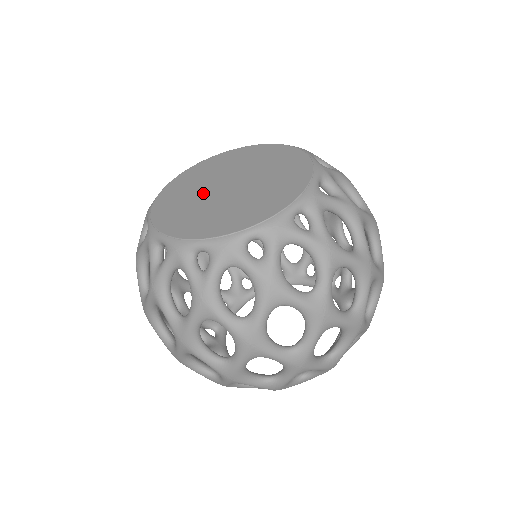
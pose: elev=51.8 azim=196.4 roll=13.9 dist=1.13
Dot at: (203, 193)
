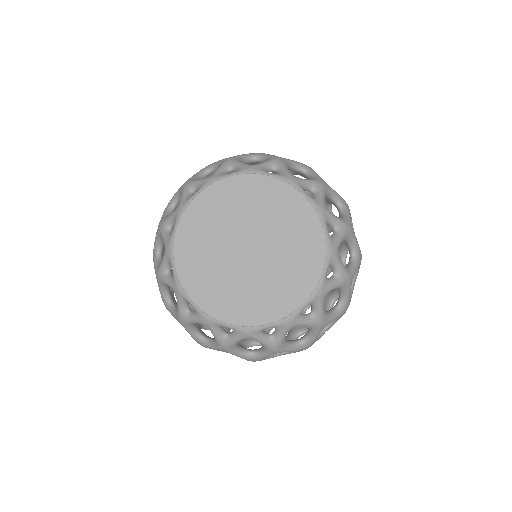
Dot at: (223, 250)
